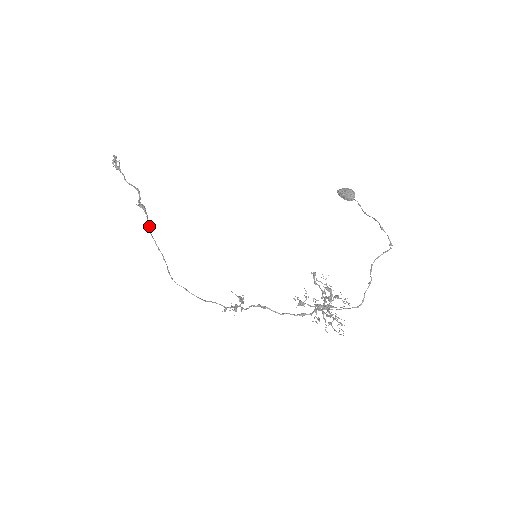
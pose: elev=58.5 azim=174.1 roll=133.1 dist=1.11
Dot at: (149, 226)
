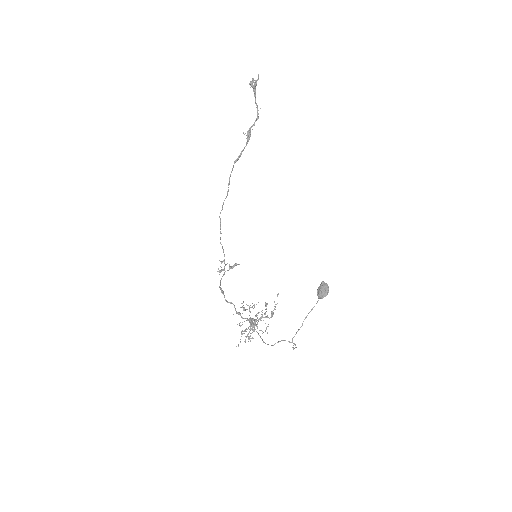
Dot at: occluded
